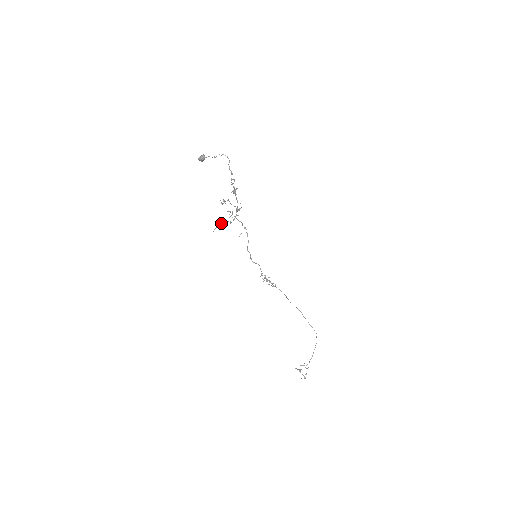
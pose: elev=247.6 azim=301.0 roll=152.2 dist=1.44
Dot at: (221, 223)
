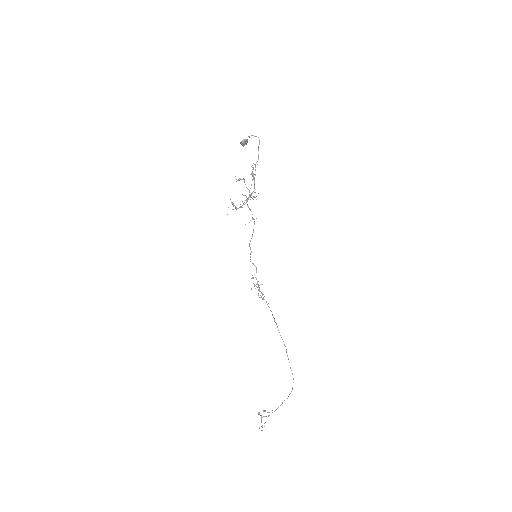
Dot at: (235, 208)
